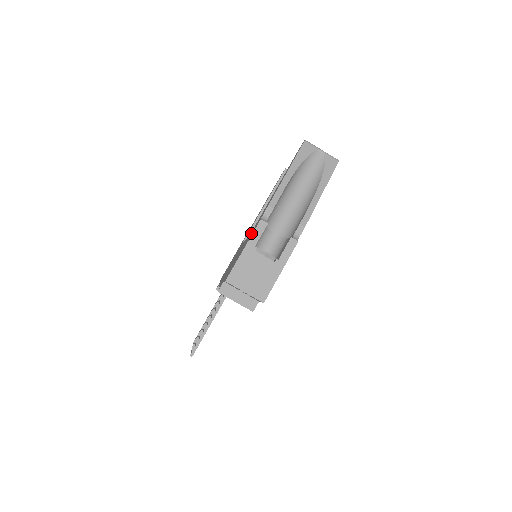
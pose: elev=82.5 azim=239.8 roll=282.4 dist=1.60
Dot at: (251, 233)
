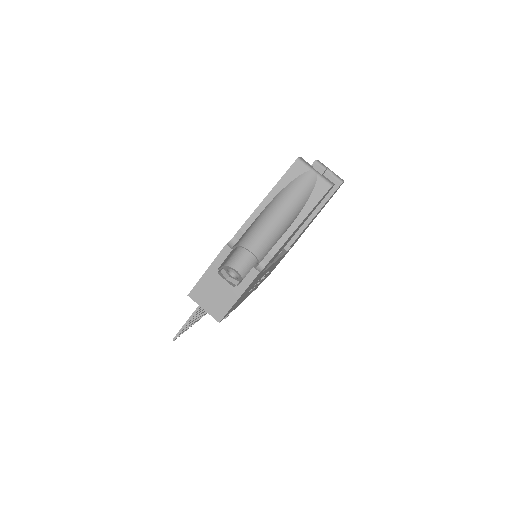
Dot at: occluded
